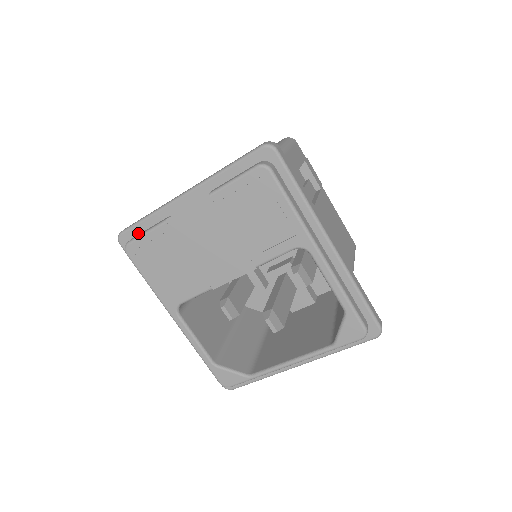
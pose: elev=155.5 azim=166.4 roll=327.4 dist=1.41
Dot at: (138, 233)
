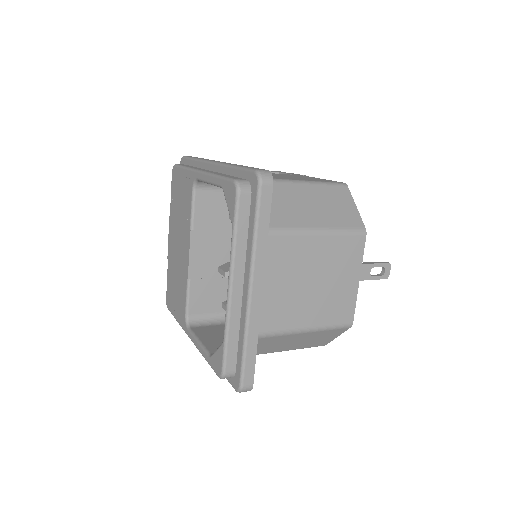
Dot at: occluded
